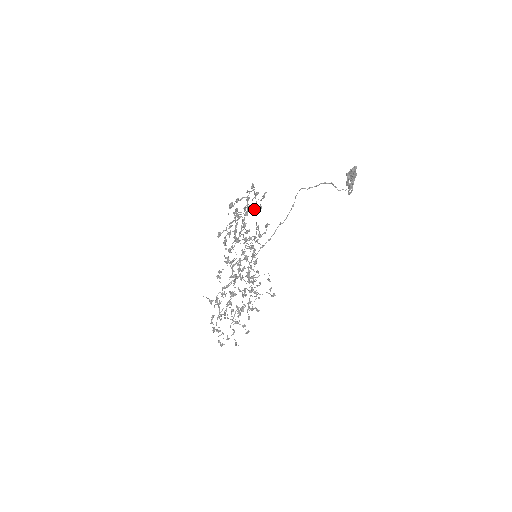
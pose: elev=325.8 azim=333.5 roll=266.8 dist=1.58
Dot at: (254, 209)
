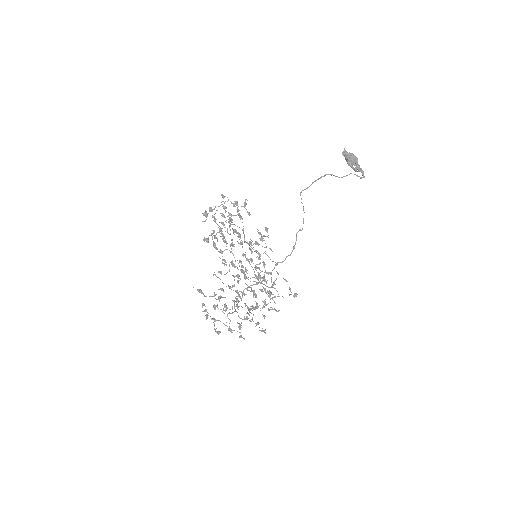
Dot at: (239, 216)
